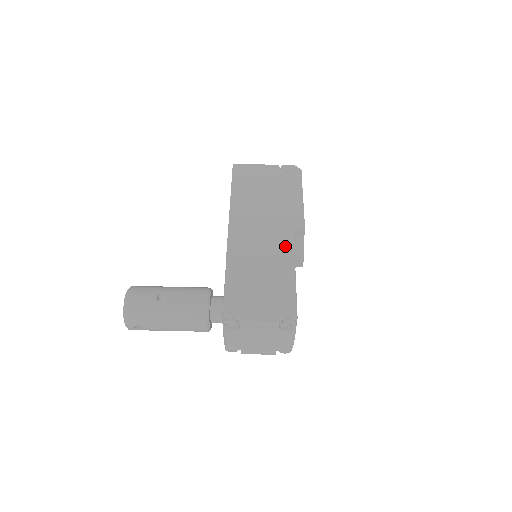
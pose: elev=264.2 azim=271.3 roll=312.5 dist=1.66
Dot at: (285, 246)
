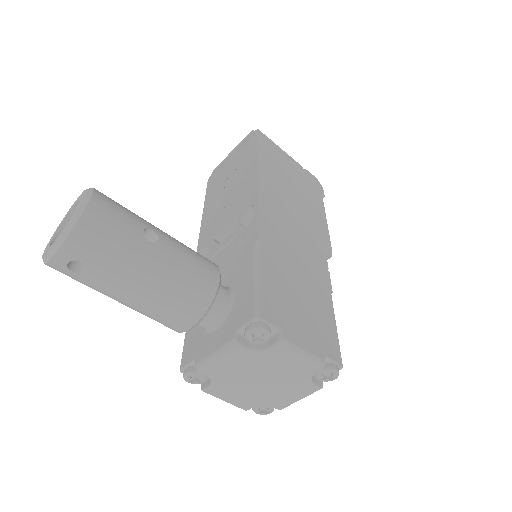
Dot at: (320, 262)
